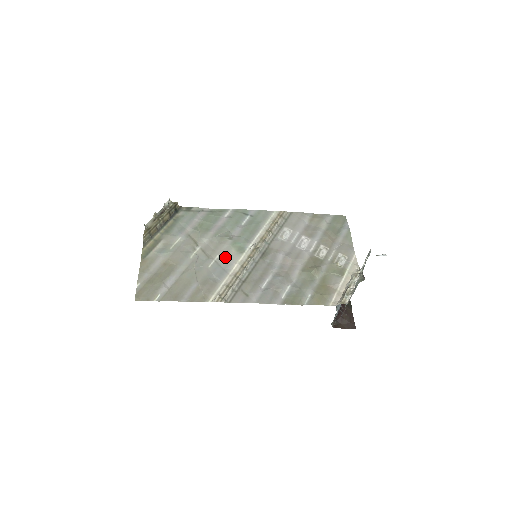
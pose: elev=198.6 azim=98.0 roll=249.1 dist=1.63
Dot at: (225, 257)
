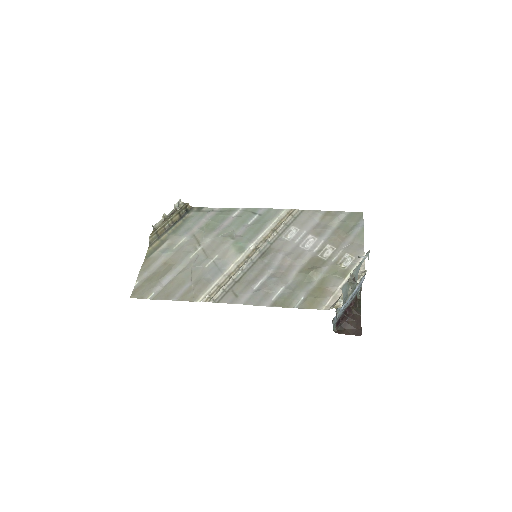
Dot at: (223, 257)
